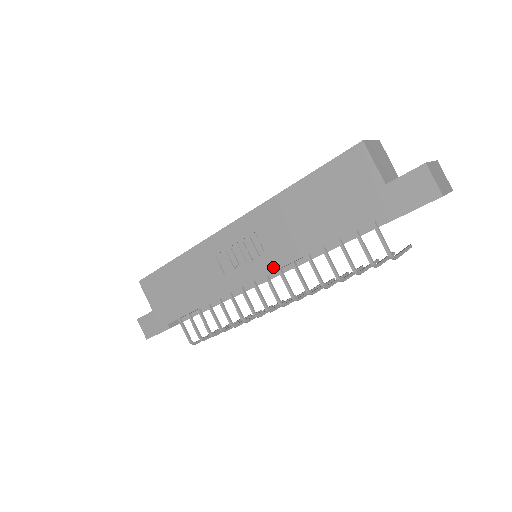
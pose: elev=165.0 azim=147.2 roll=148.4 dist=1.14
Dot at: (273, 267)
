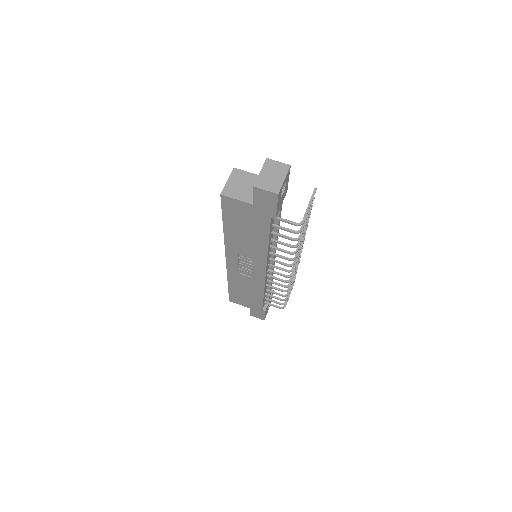
Dot at: (264, 263)
